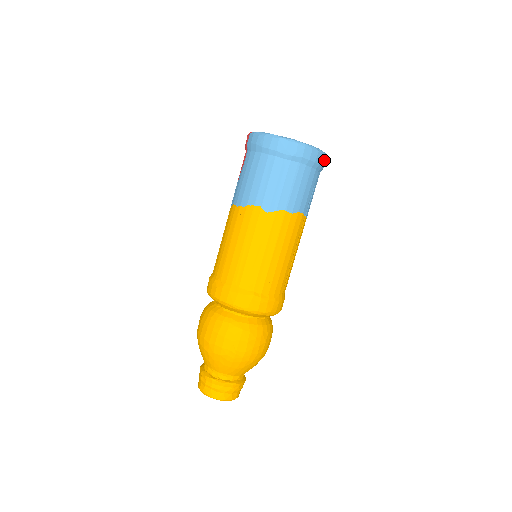
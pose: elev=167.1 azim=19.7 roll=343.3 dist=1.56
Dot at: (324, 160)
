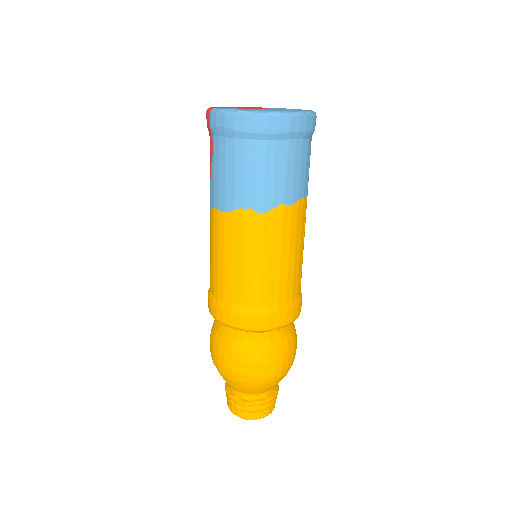
Dot at: (315, 122)
